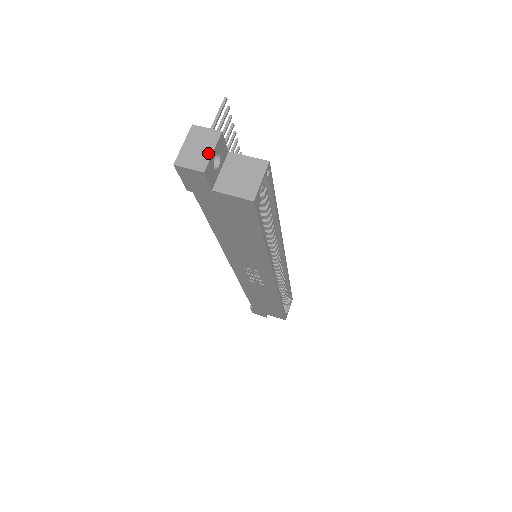
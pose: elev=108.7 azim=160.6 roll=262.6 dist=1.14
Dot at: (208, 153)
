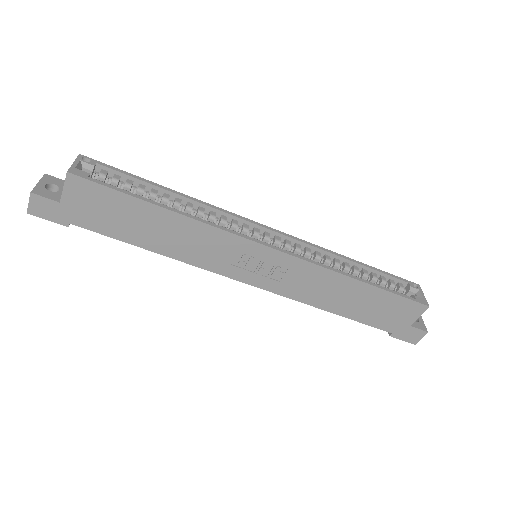
Dot at: (36, 186)
